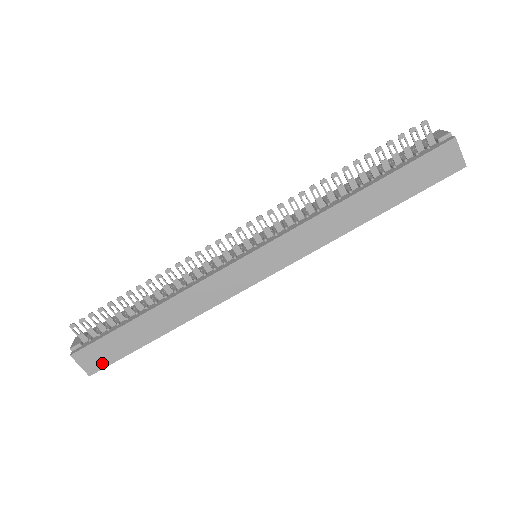
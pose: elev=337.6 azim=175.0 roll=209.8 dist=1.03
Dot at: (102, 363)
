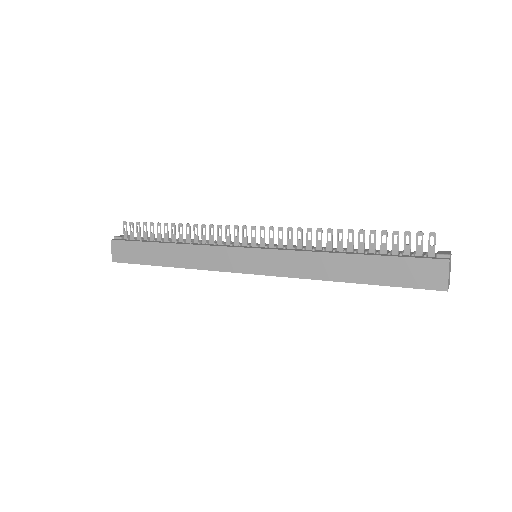
Dot at: (123, 258)
